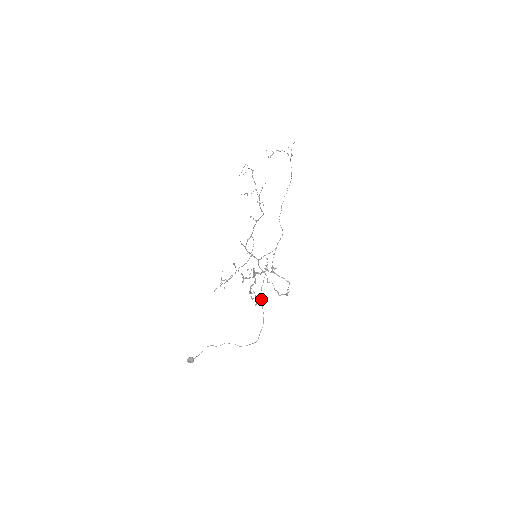
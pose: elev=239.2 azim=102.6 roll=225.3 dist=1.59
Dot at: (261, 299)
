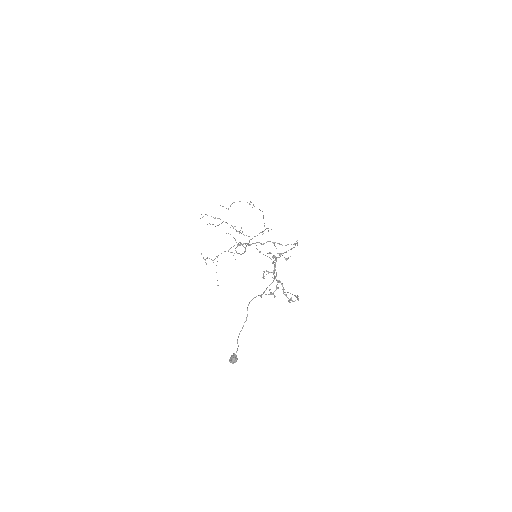
Dot at: occluded
